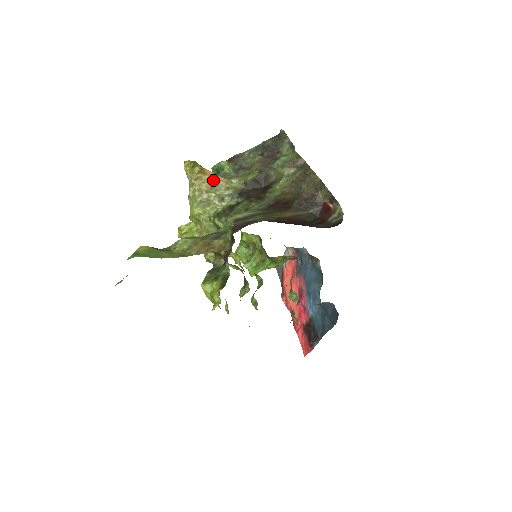
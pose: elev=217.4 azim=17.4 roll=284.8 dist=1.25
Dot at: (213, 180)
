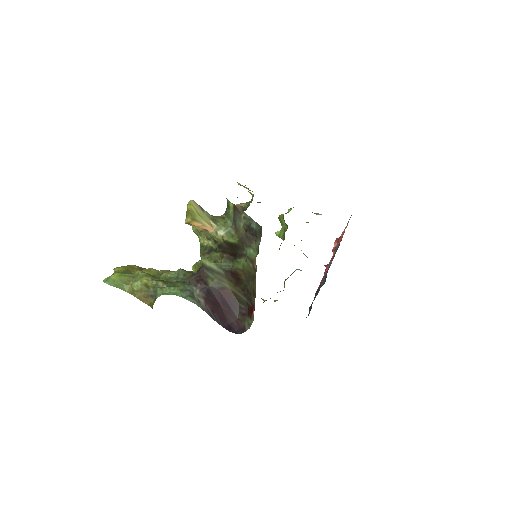
Dot at: (201, 229)
